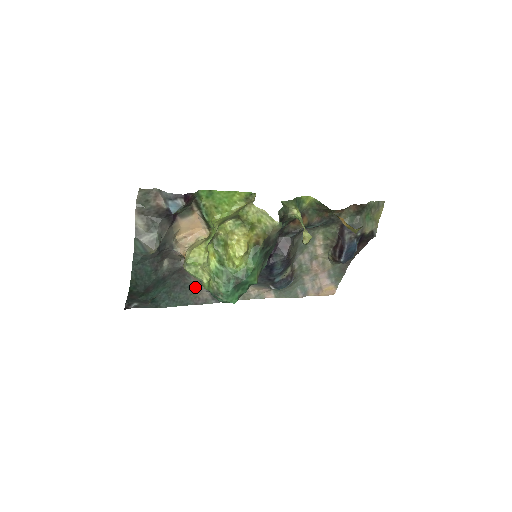
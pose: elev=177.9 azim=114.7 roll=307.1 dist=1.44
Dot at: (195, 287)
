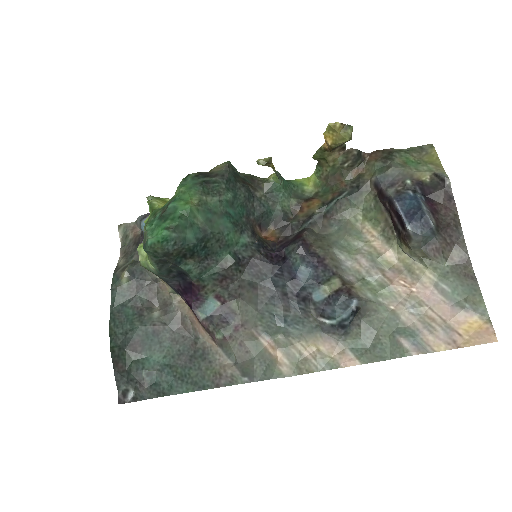
Dot at: (210, 354)
